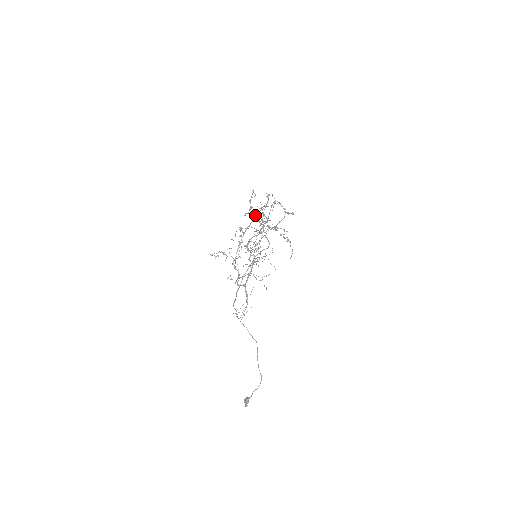
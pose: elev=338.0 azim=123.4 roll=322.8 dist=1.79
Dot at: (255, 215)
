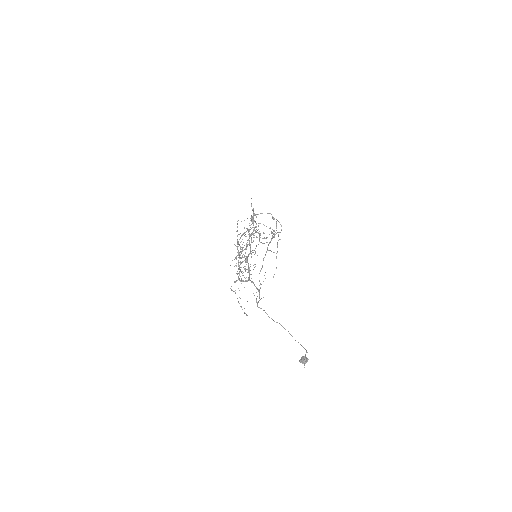
Dot at: (253, 220)
